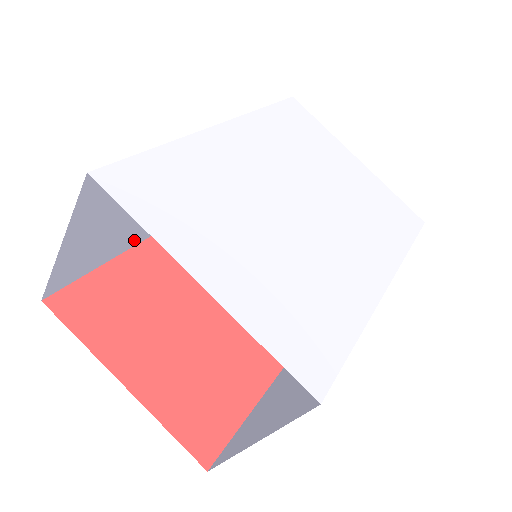
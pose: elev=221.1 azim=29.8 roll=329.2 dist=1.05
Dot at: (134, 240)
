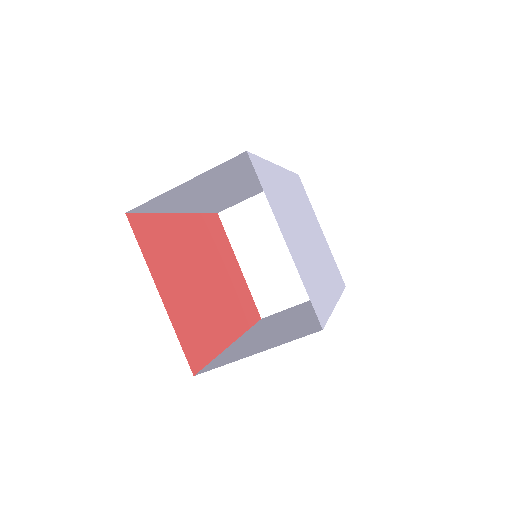
Dot at: (177, 208)
